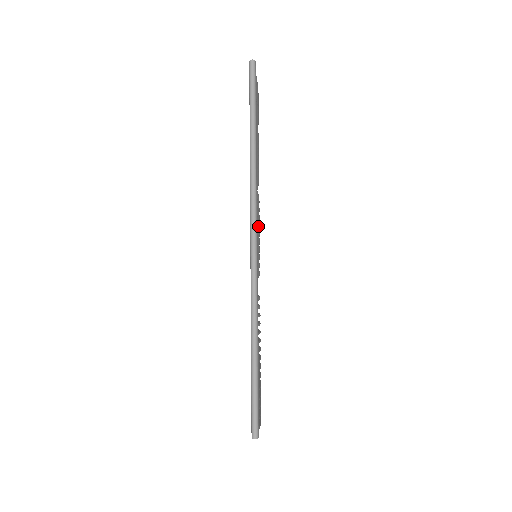
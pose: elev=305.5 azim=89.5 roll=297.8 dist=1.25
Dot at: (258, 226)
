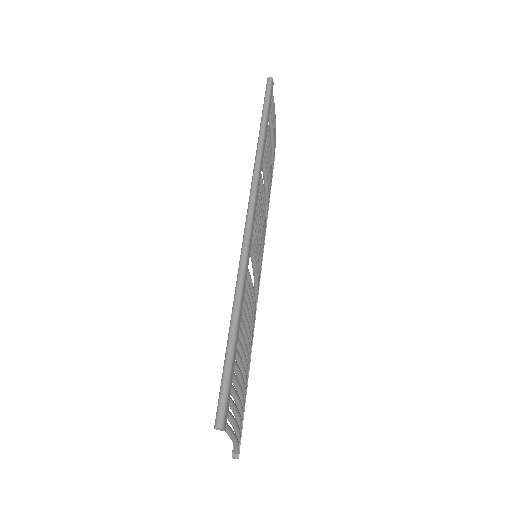
Dot at: occluded
